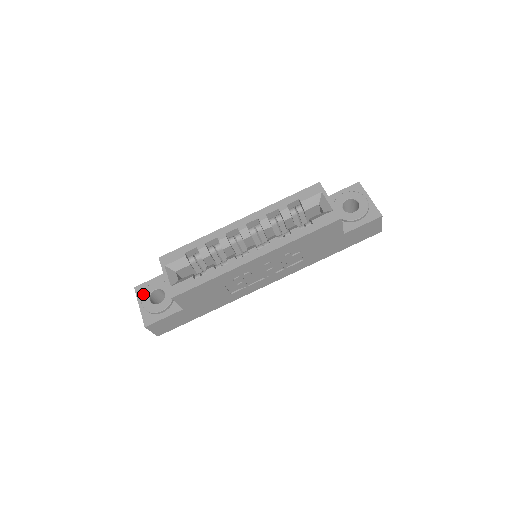
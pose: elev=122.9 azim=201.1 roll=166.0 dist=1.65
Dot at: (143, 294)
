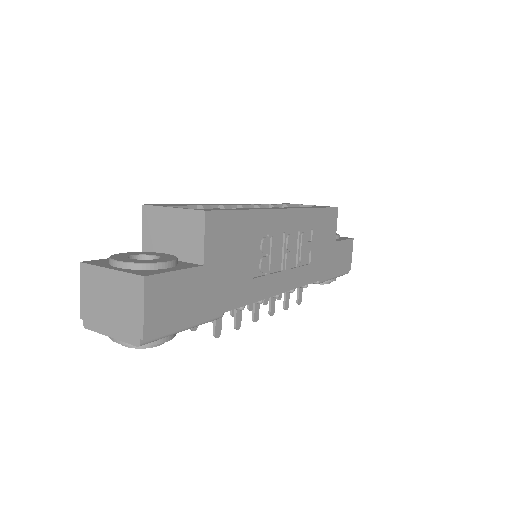
Dot at: (112, 257)
